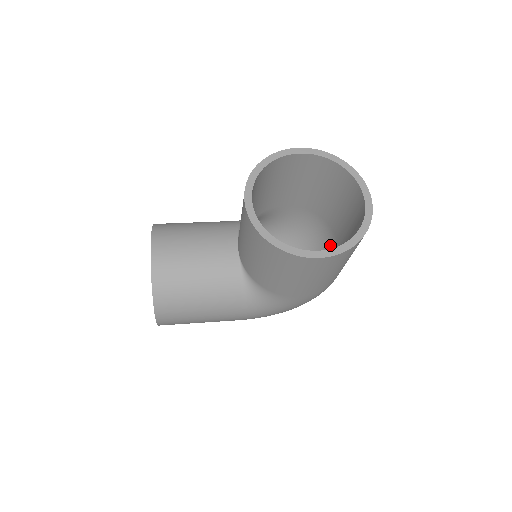
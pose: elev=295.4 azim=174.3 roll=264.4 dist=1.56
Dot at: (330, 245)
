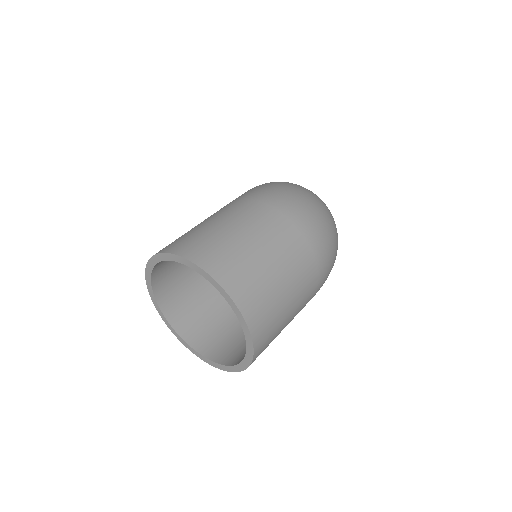
Dot at: occluded
